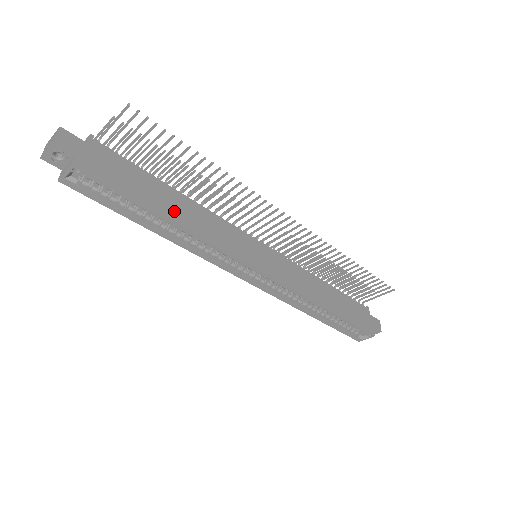
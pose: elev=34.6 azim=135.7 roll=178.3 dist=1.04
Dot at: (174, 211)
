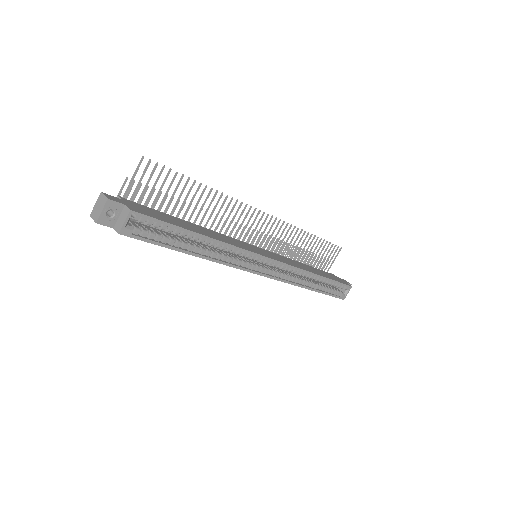
Dot at: (200, 231)
